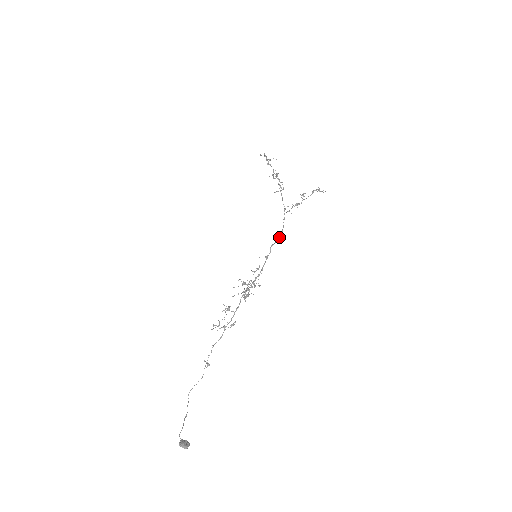
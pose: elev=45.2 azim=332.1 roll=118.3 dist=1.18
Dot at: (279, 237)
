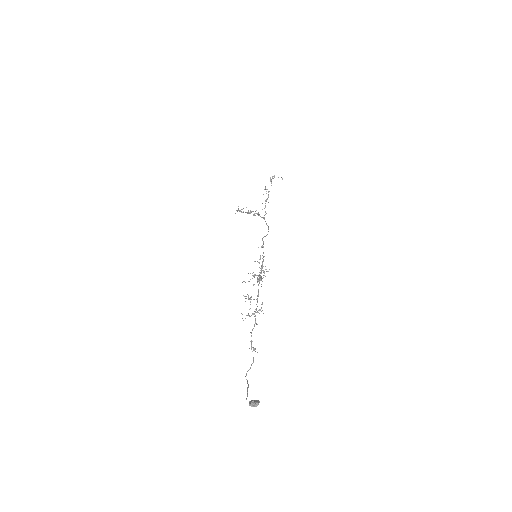
Dot at: (267, 234)
